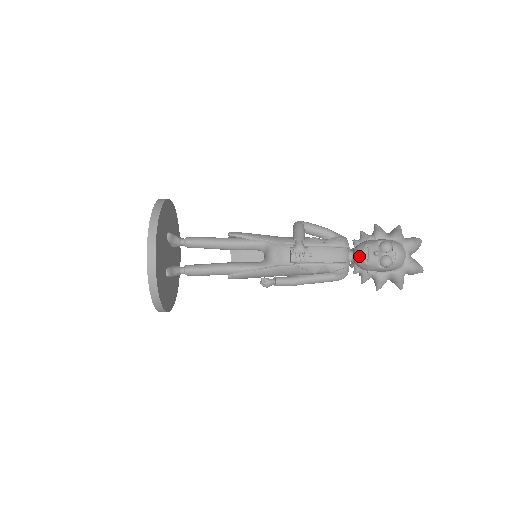
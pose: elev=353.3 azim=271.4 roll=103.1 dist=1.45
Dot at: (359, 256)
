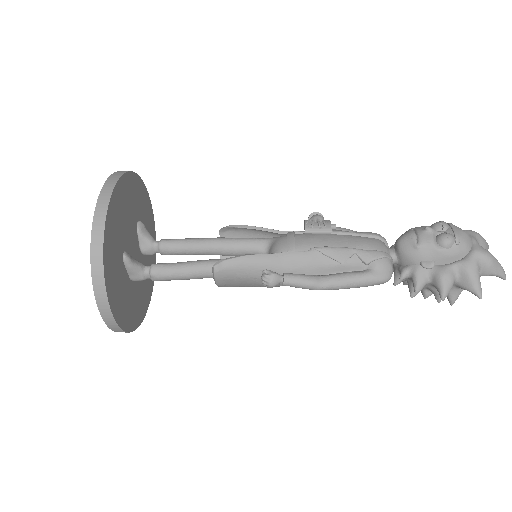
Dot at: (404, 239)
